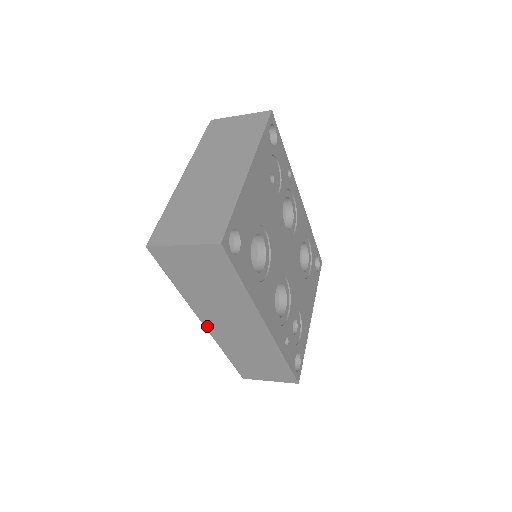
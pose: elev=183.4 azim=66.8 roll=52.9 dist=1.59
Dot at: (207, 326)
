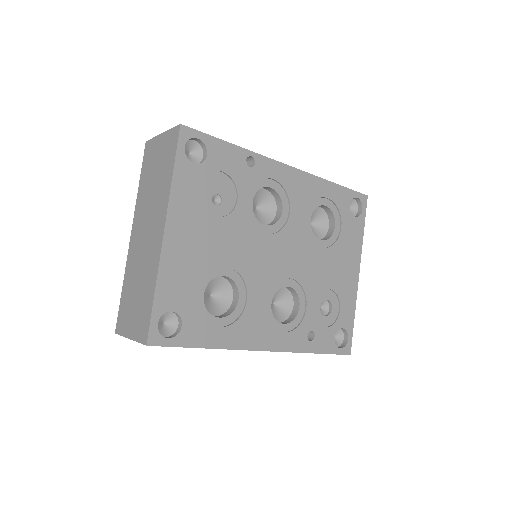
Dot at: occluded
